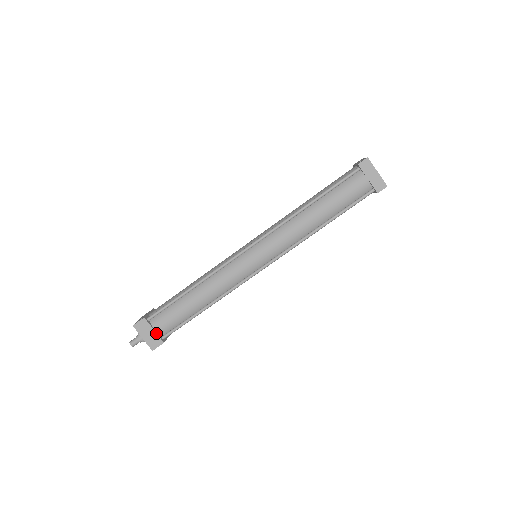
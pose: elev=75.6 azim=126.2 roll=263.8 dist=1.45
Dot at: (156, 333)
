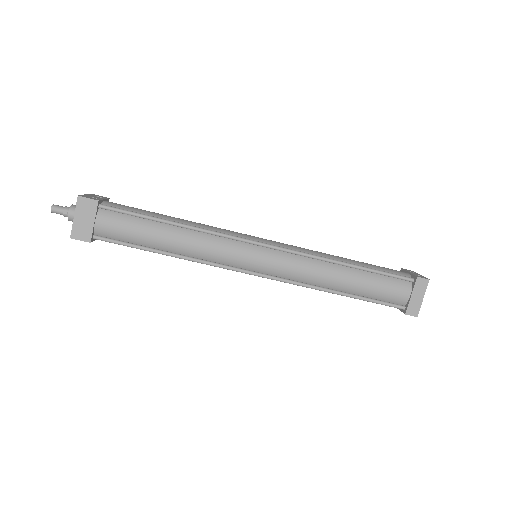
Dot at: (93, 226)
